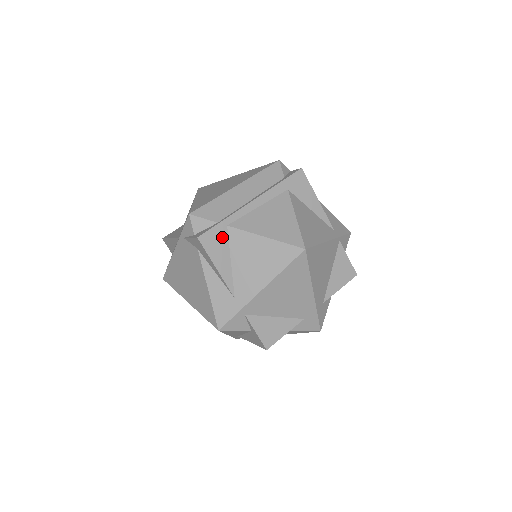
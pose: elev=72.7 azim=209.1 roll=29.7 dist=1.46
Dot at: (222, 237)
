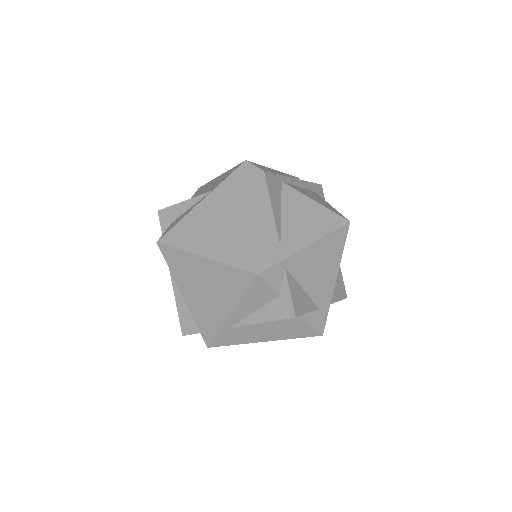
Dot at: (278, 187)
